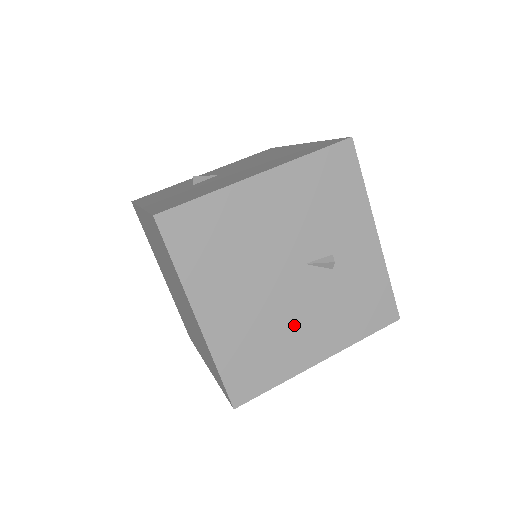
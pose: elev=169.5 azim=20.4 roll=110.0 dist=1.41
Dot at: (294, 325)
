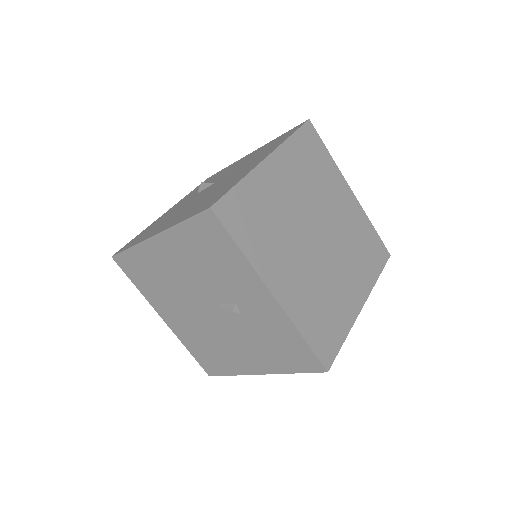
Dot at: (227, 343)
